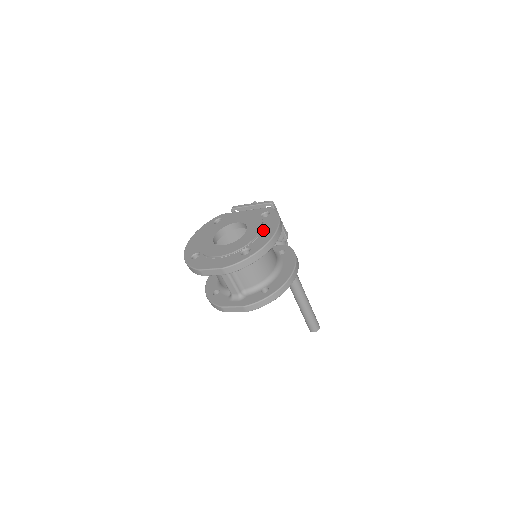
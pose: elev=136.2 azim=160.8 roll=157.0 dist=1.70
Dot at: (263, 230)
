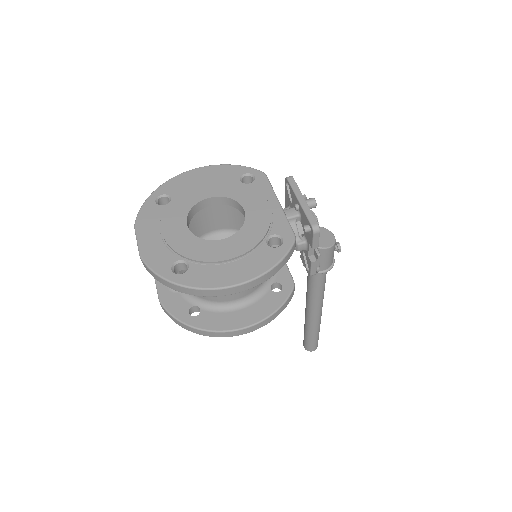
Dot at: (234, 263)
